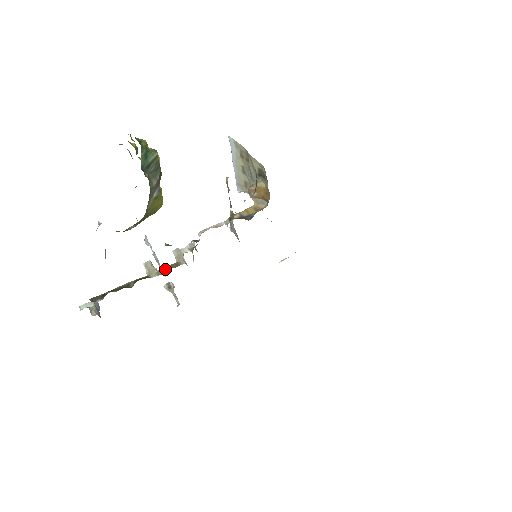
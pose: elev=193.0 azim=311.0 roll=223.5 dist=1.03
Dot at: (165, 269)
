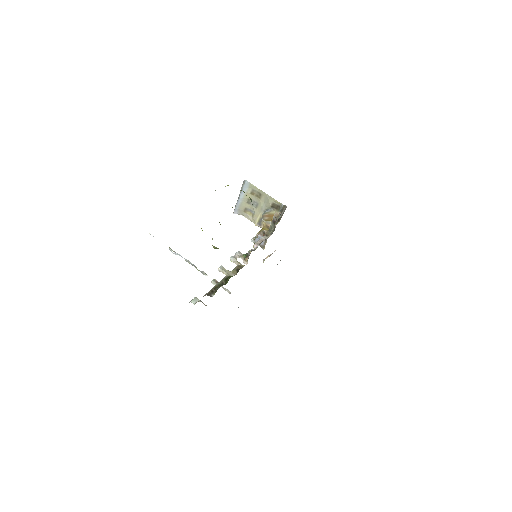
Dot at: (236, 270)
